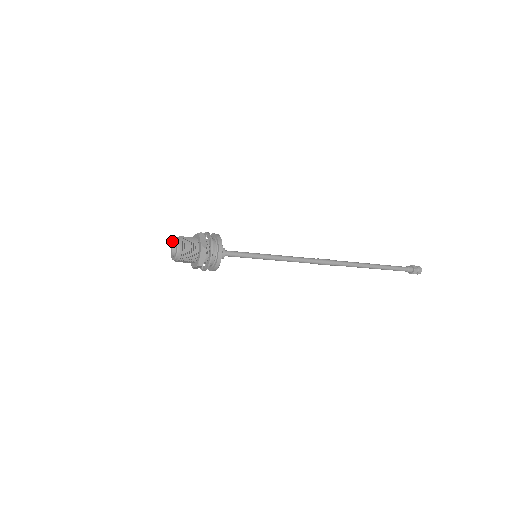
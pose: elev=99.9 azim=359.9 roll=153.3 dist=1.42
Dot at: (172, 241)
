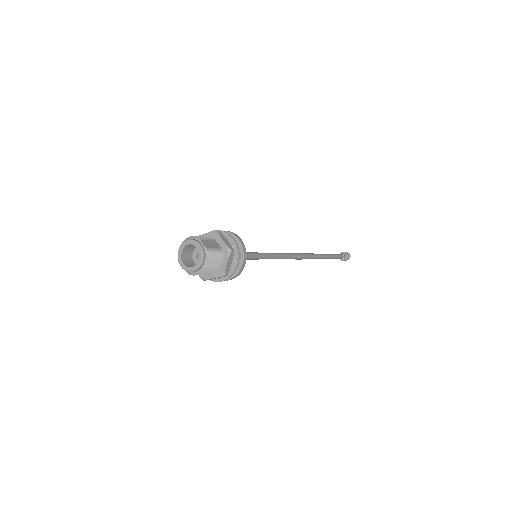
Dot at: (193, 241)
